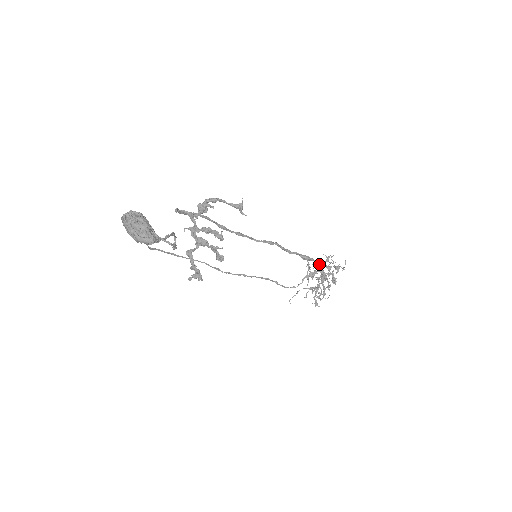
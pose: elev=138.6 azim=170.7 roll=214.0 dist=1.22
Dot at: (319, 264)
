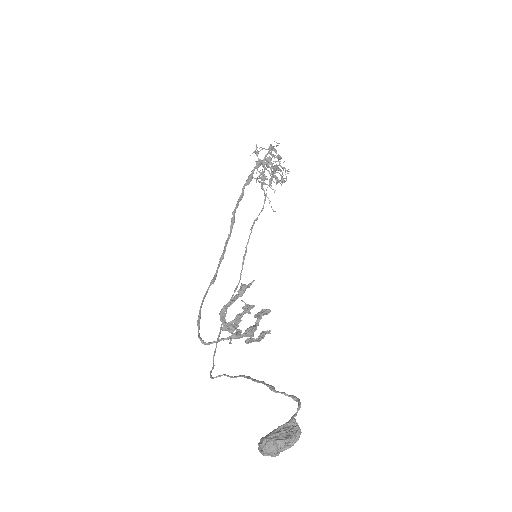
Dot at: (257, 165)
